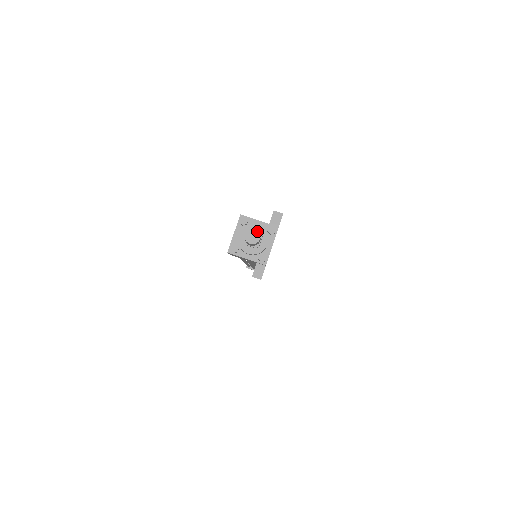
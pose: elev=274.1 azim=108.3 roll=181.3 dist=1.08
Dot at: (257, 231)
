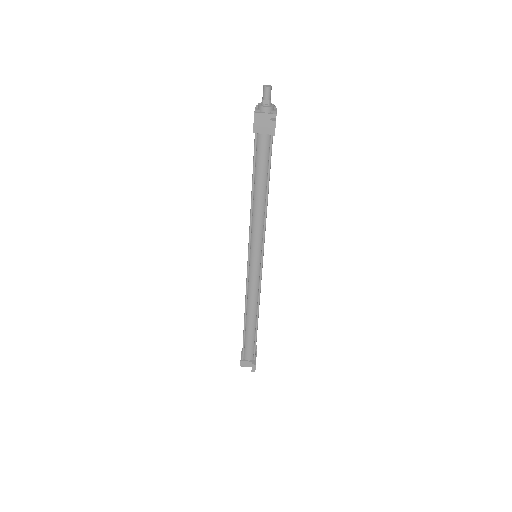
Dot at: (269, 85)
